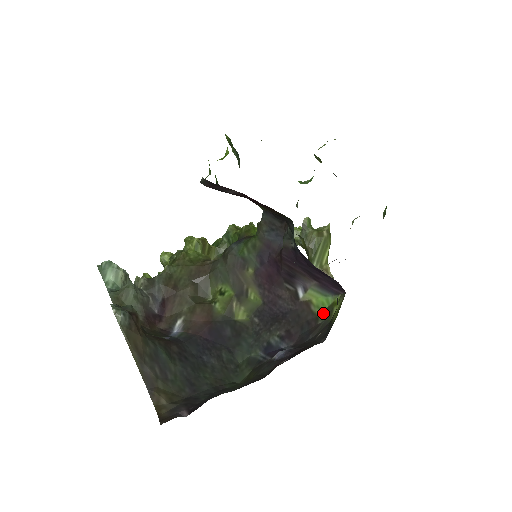
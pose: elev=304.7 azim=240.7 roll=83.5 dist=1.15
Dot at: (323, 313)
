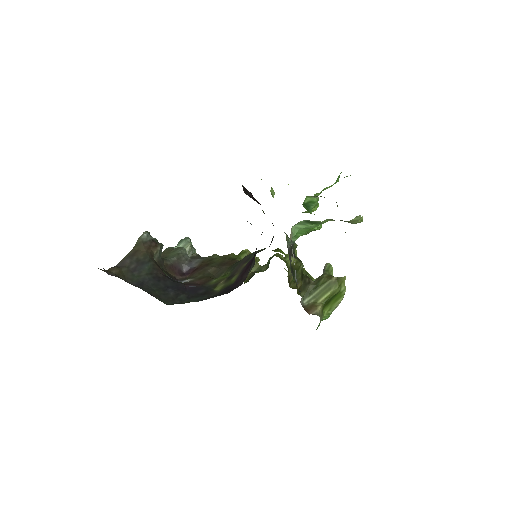
Dot at: occluded
